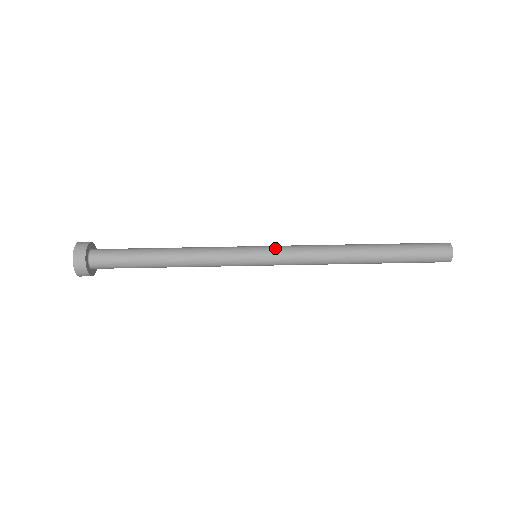
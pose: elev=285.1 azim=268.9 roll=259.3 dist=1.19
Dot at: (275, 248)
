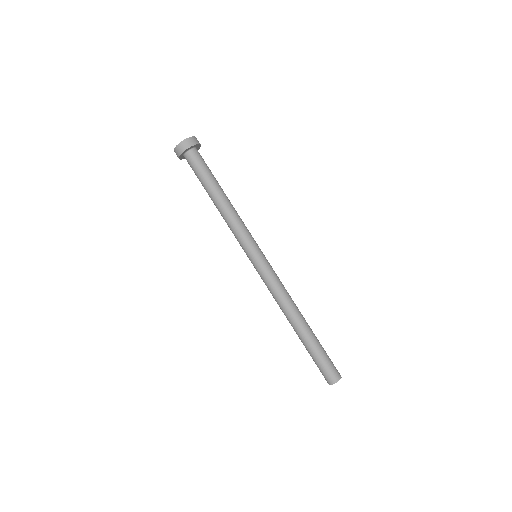
Dot at: (266, 266)
